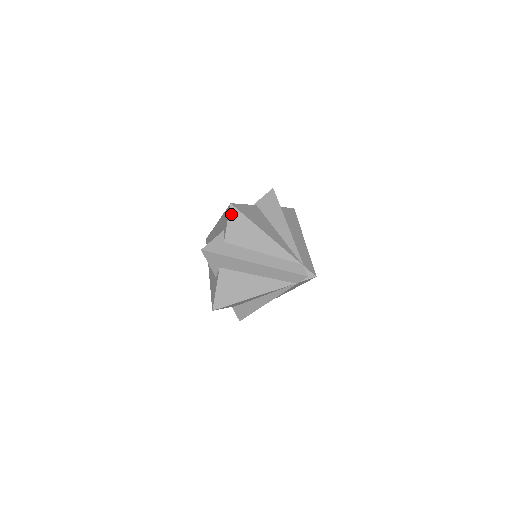
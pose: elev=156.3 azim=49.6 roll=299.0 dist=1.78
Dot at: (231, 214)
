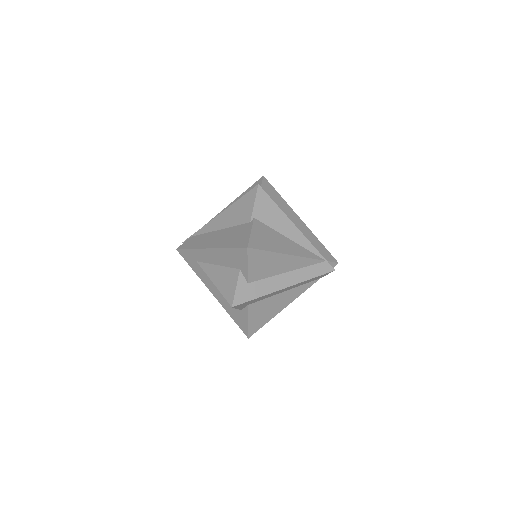
Dot at: (250, 257)
